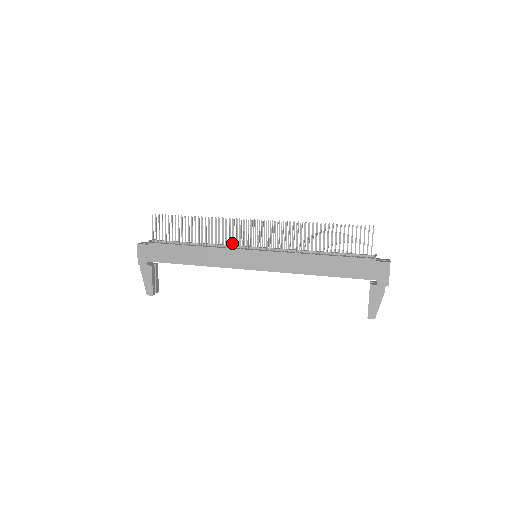
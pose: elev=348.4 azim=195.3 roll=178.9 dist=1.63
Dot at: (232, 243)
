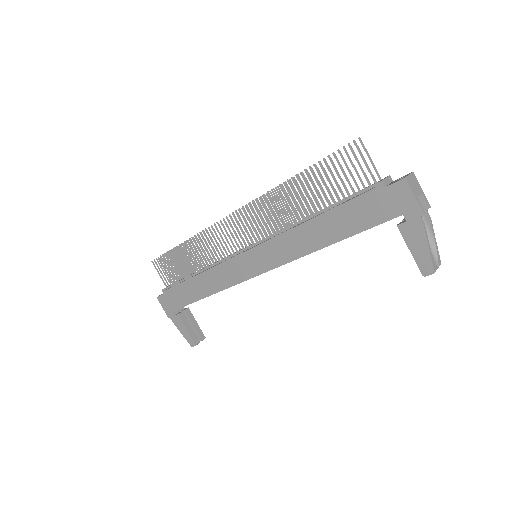
Dot at: occluded
